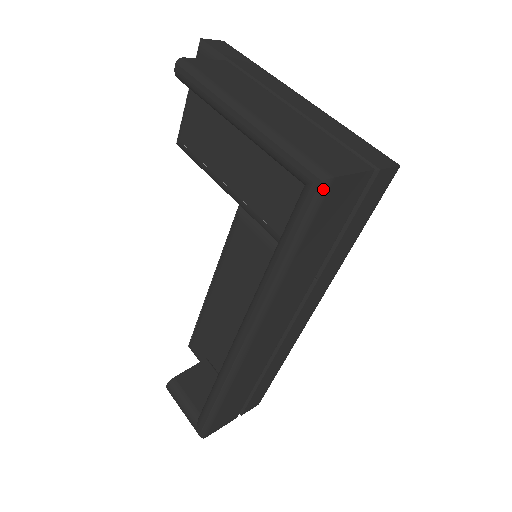
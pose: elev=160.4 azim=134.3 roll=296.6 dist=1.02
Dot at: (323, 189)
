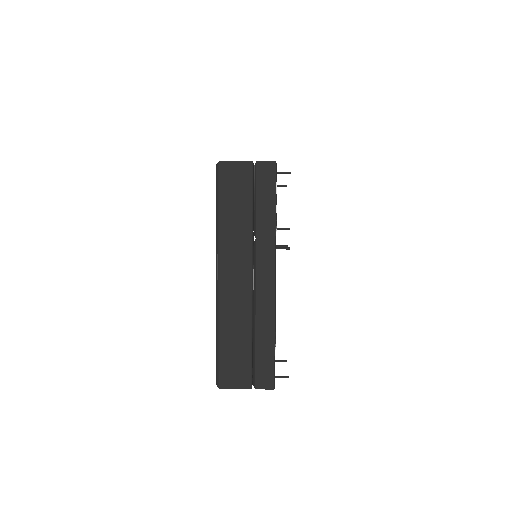
Dot at: (218, 168)
